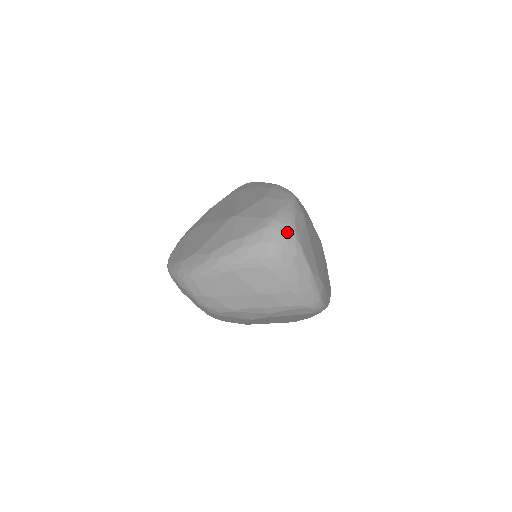
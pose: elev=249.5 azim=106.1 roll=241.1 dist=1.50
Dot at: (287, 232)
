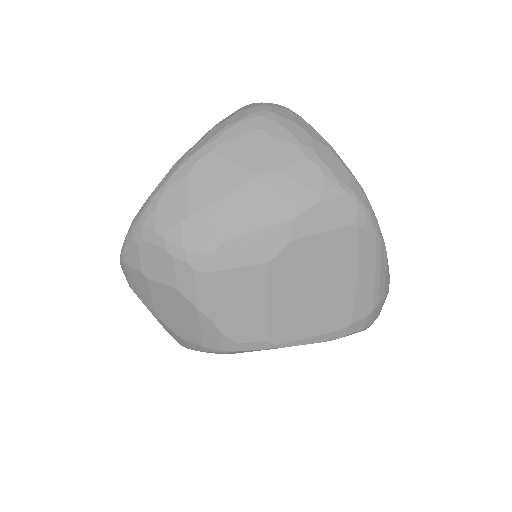
Dot at: (273, 104)
